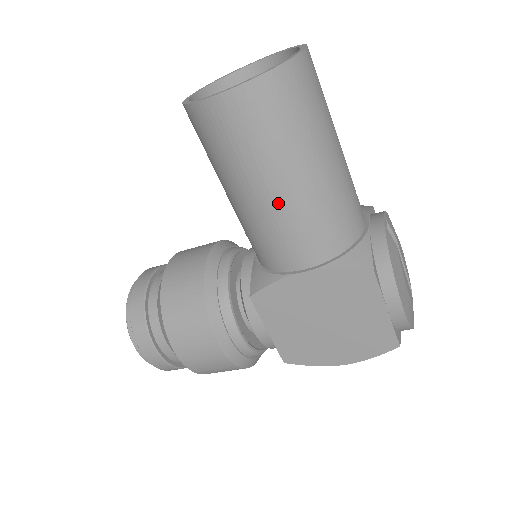
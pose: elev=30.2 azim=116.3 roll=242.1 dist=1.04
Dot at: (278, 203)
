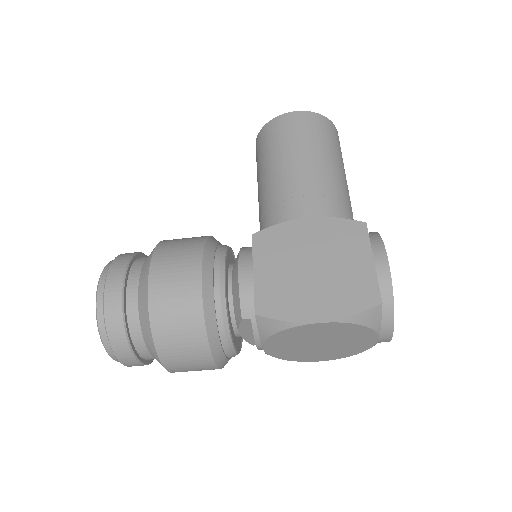
Dot at: (304, 170)
